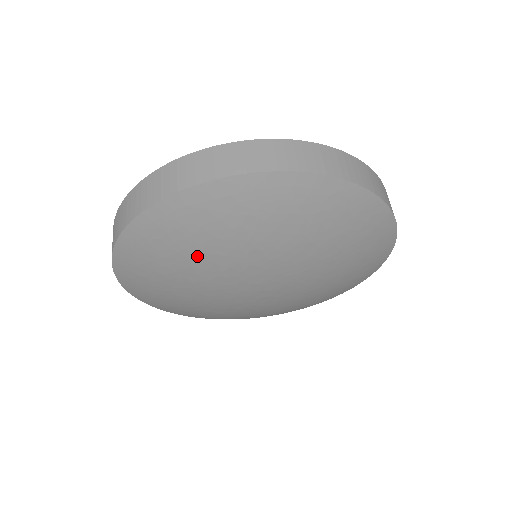
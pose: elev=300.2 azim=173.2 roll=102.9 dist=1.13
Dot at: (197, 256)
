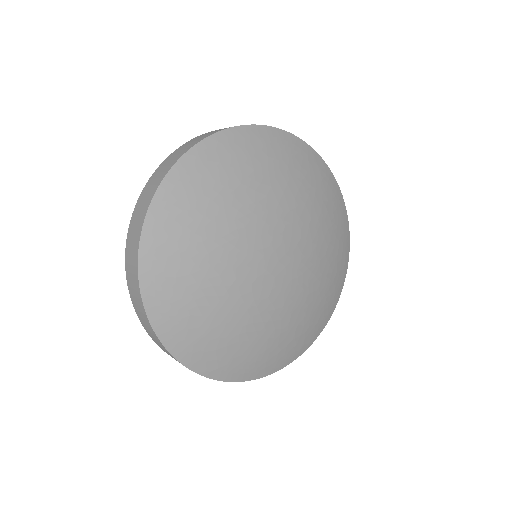
Dot at: (281, 182)
